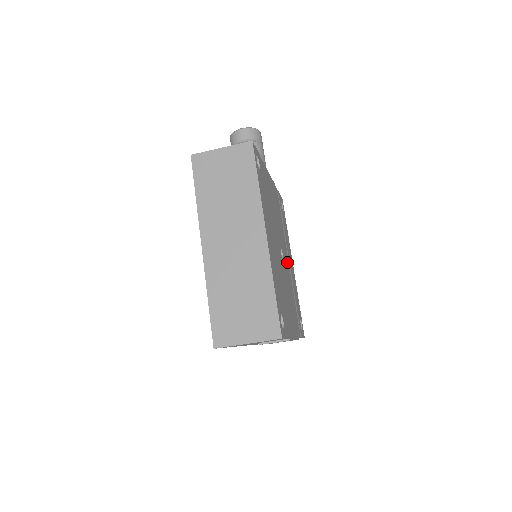
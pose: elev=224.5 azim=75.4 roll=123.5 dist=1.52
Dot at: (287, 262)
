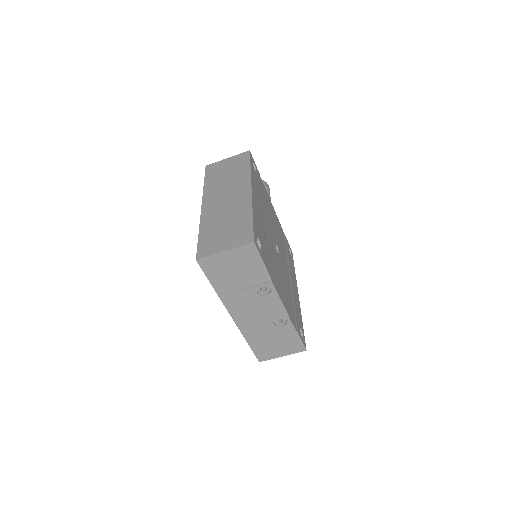
Dot at: (287, 272)
